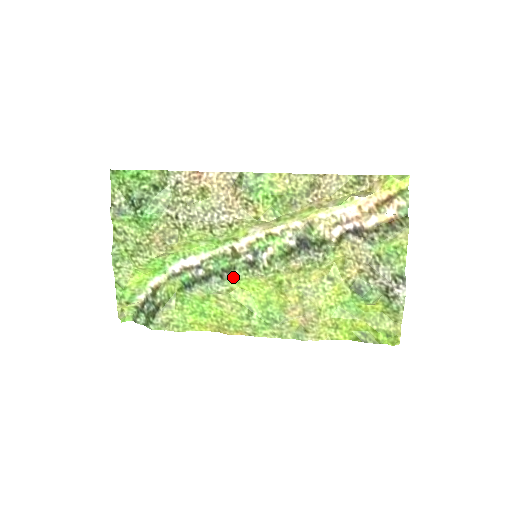
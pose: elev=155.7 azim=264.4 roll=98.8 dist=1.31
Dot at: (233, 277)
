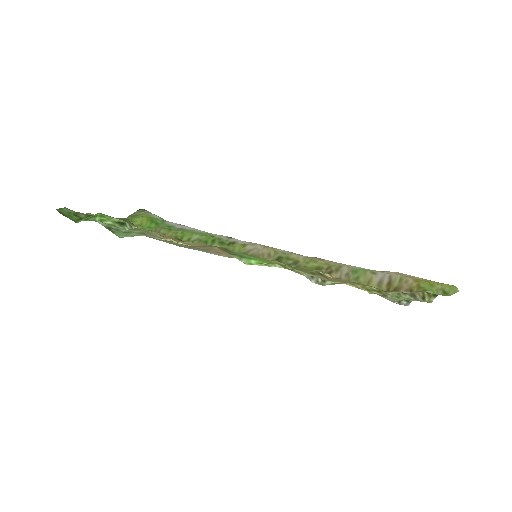
Dot at: occluded
